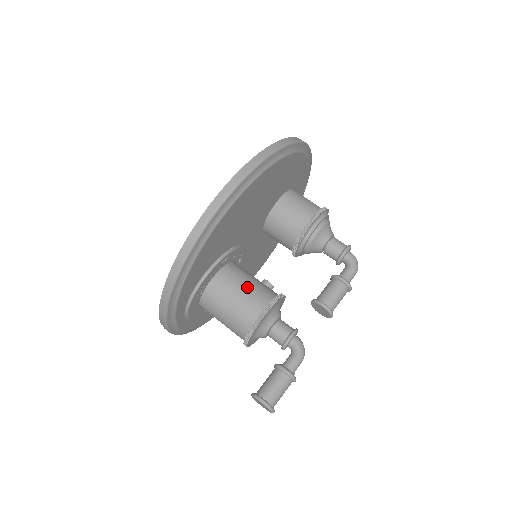
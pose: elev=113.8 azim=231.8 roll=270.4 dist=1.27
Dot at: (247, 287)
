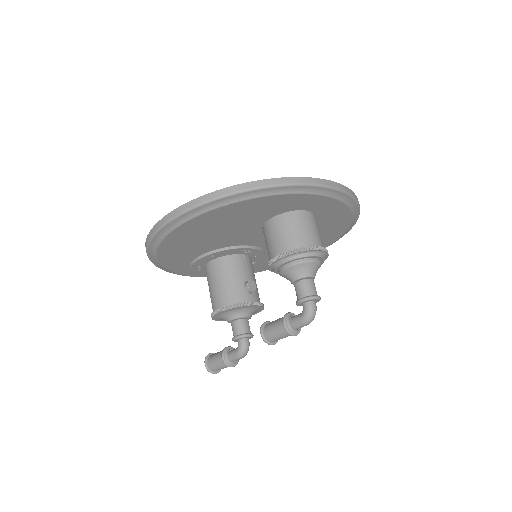
Dot at: (219, 285)
